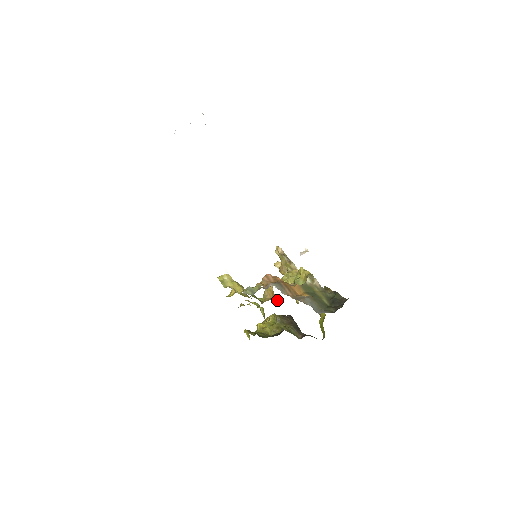
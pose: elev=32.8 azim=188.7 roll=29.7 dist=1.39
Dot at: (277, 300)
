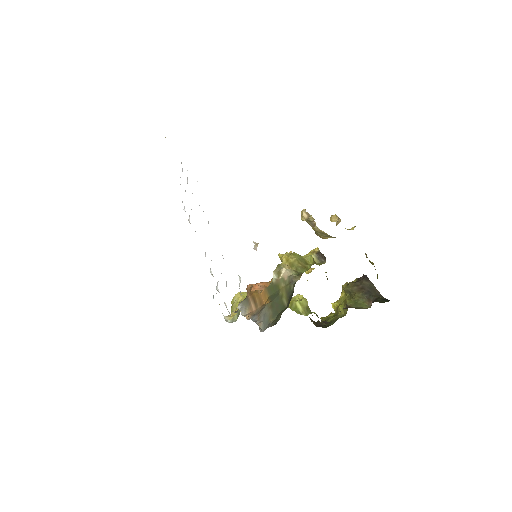
Dot at: occluded
